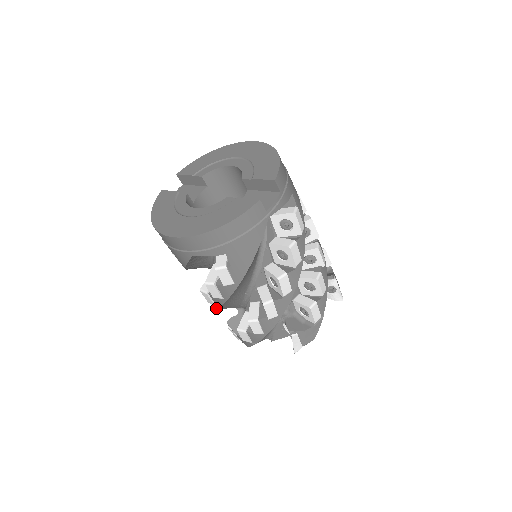
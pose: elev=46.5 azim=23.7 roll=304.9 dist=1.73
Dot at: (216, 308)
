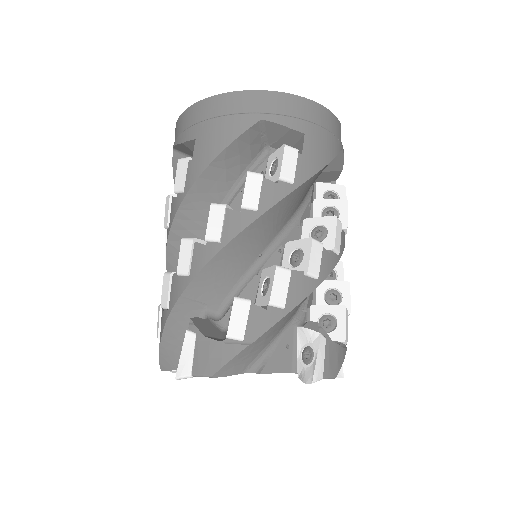
Dot at: (207, 259)
